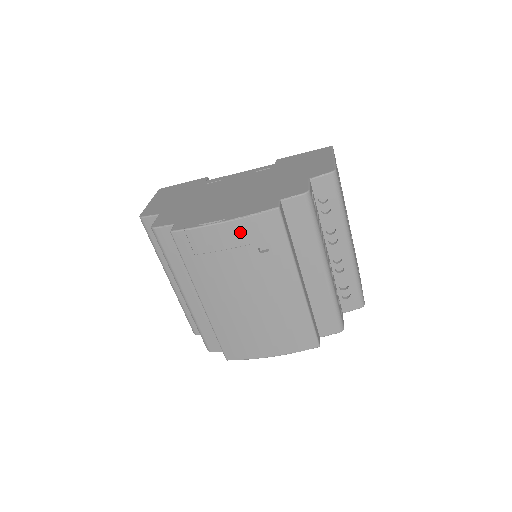
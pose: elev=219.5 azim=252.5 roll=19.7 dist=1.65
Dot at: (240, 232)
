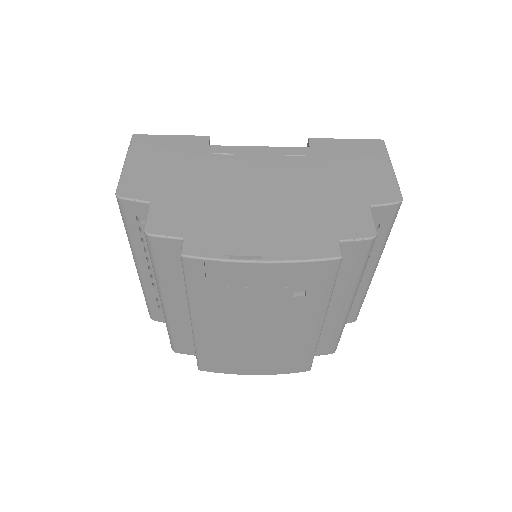
Dot at: (280, 275)
